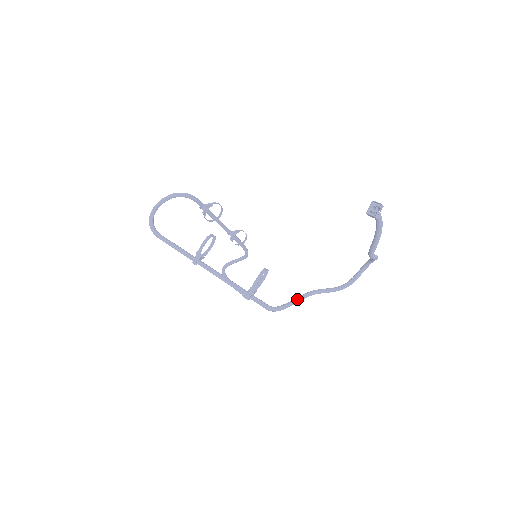
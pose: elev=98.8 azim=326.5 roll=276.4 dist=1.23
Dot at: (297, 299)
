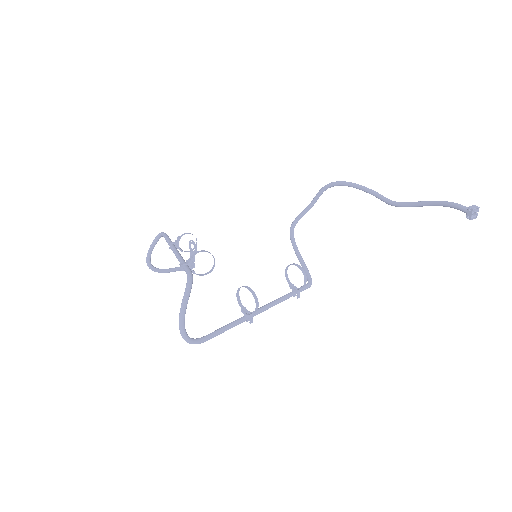
Dot at: (299, 253)
